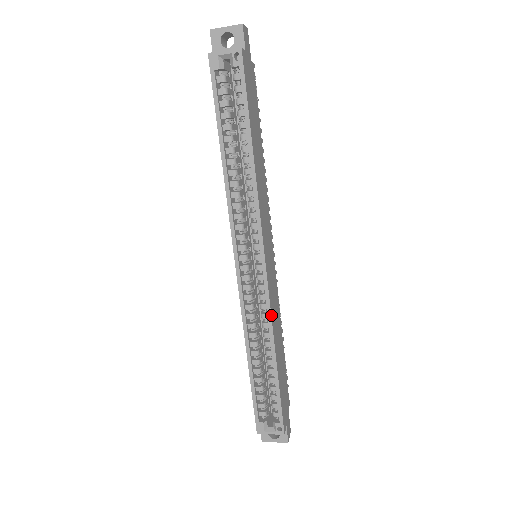
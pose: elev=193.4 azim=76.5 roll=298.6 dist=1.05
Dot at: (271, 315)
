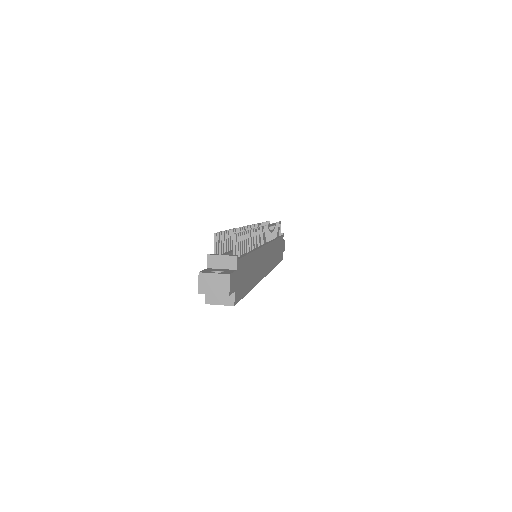
Dot at: occluded
